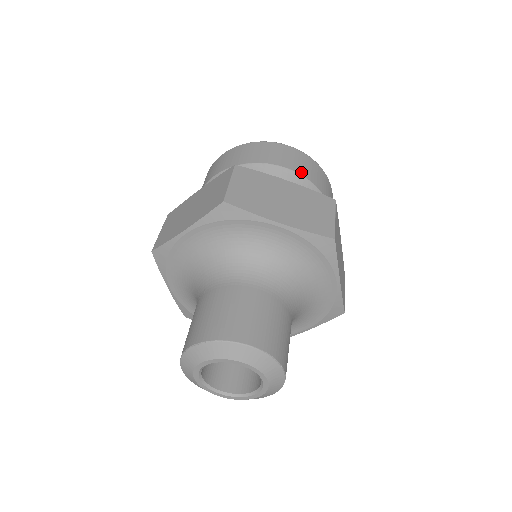
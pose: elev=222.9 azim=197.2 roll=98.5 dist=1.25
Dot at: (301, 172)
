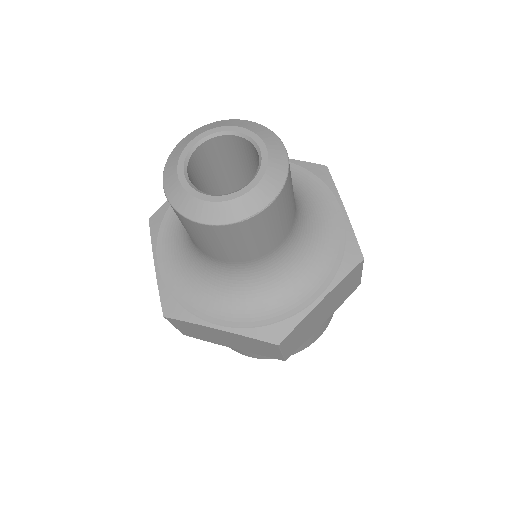
Dot at: occluded
